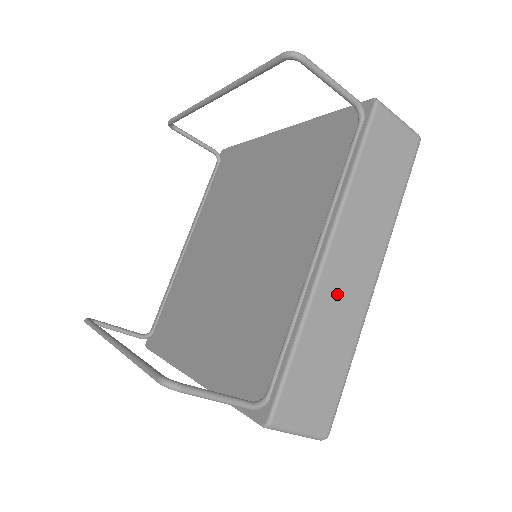
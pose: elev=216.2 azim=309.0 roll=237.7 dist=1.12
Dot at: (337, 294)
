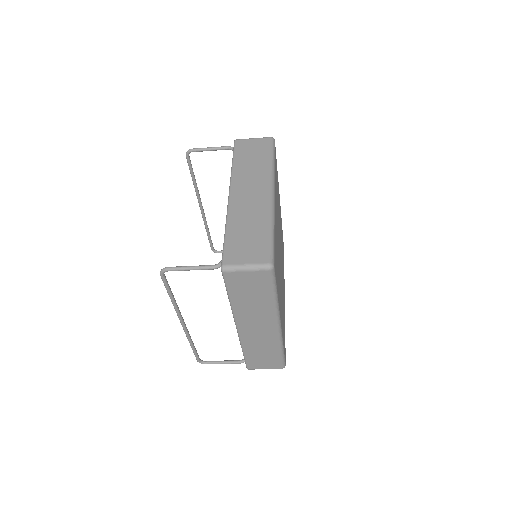
Dot at: (244, 206)
